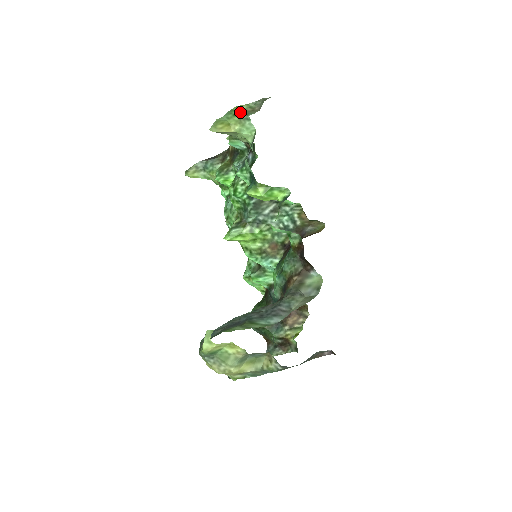
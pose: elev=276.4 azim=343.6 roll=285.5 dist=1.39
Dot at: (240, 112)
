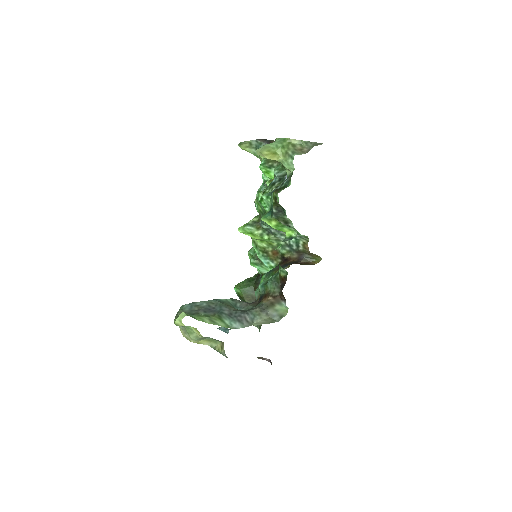
Dot at: (289, 146)
